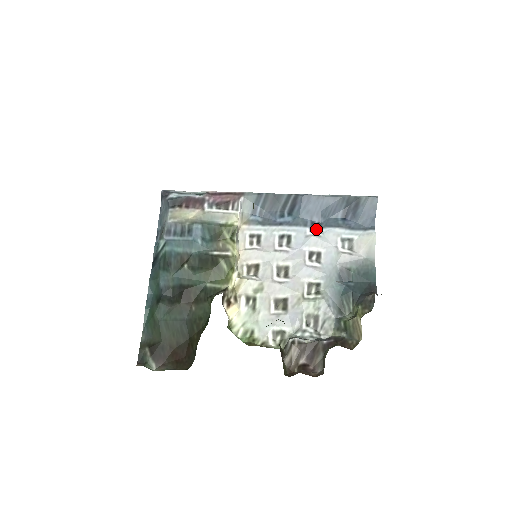
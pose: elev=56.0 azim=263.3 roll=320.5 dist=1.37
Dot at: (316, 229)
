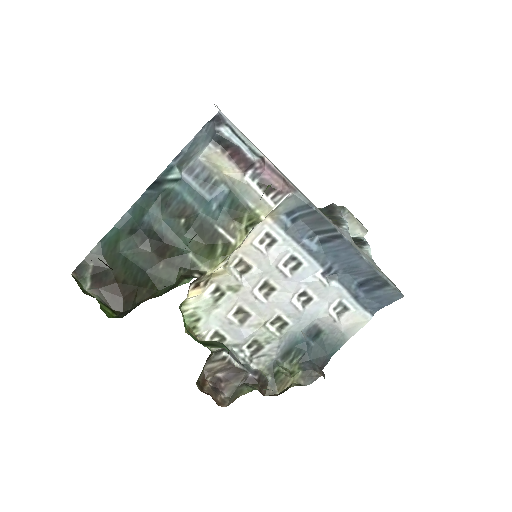
Dot at: (328, 275)
